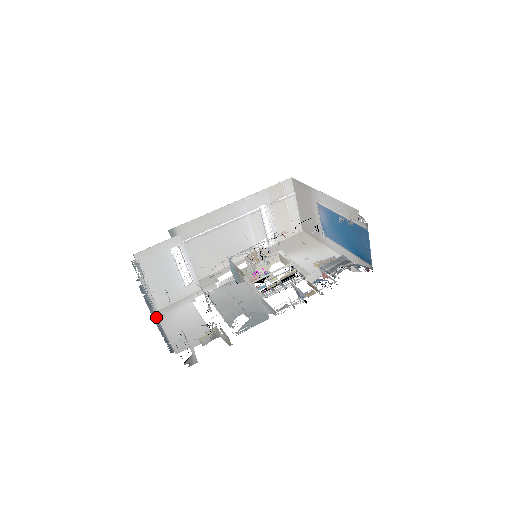
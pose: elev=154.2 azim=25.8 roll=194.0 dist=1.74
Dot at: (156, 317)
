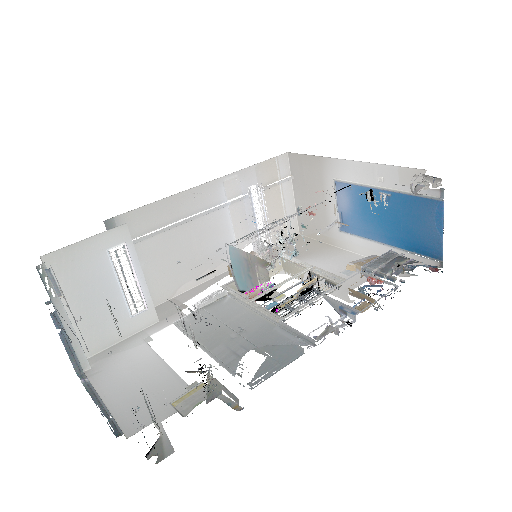
Dot at: (82, 372)
